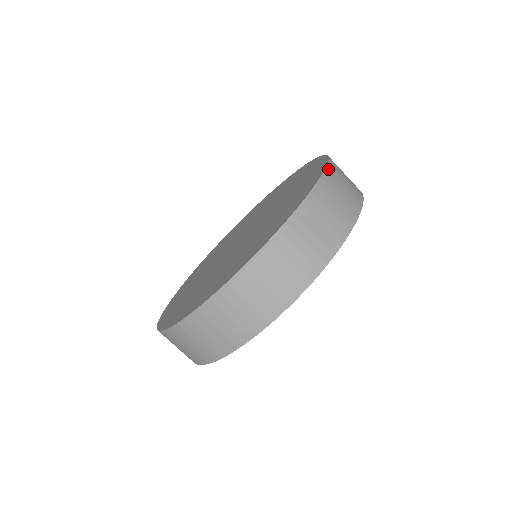
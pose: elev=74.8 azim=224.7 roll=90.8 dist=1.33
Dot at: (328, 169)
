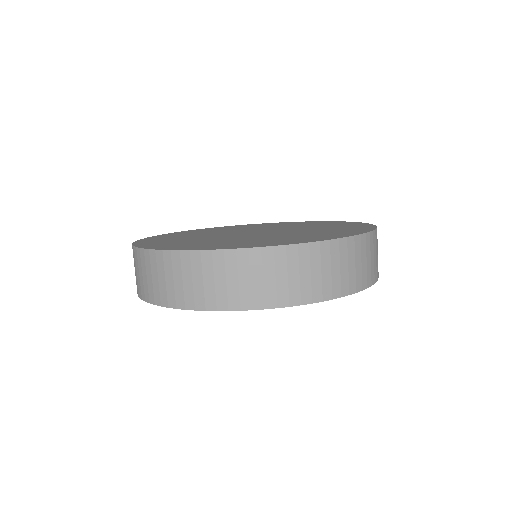
Dot at: occluded
